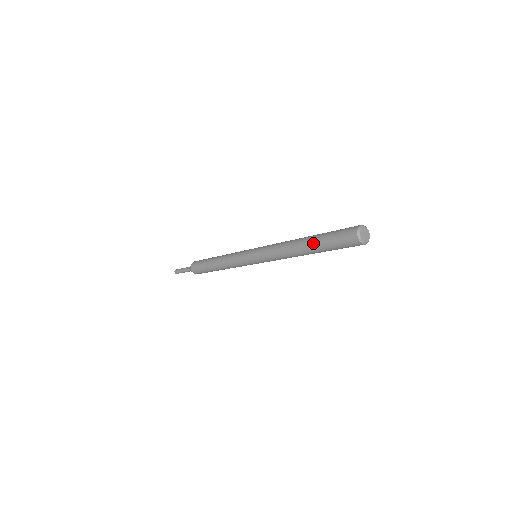
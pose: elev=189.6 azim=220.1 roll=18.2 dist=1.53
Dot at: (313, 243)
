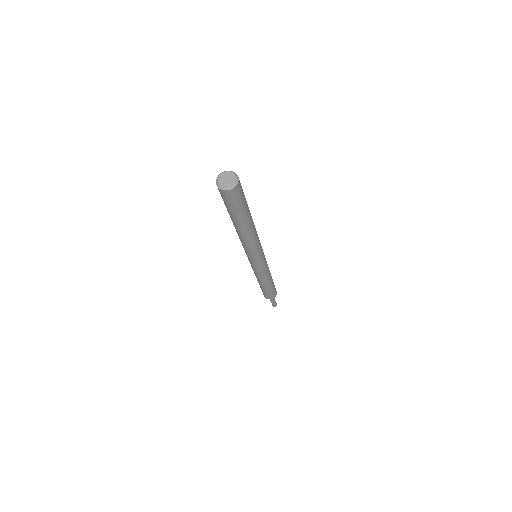
Dot at: occluded
